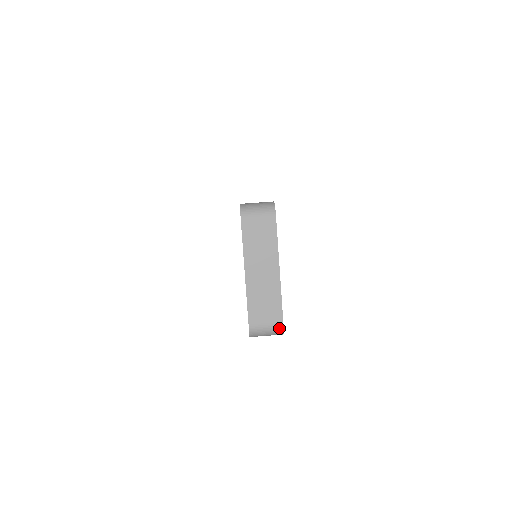
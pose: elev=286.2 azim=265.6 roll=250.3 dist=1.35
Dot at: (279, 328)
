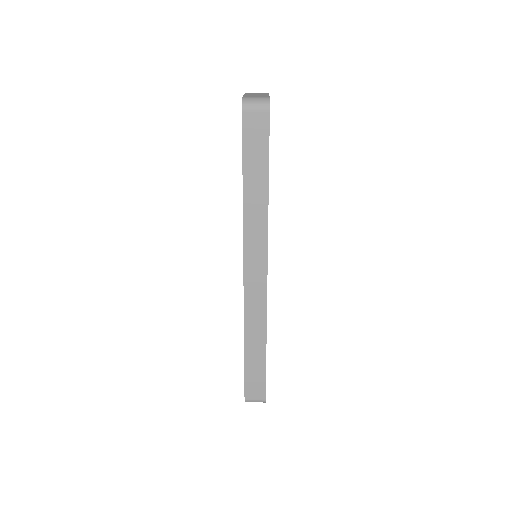
Dot at: (266, 99)
